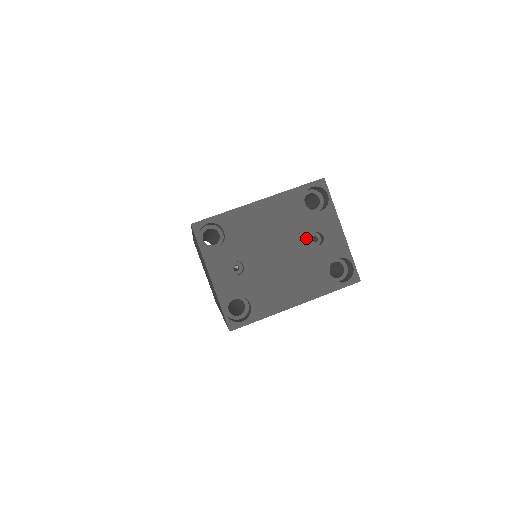
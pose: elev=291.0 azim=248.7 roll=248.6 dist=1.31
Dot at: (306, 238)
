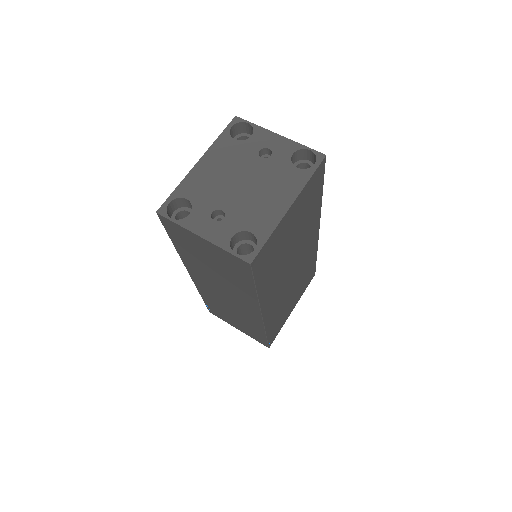
Dot at: (256, 159)
